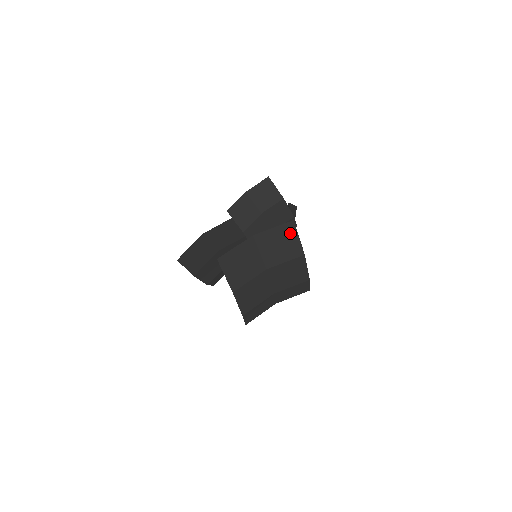
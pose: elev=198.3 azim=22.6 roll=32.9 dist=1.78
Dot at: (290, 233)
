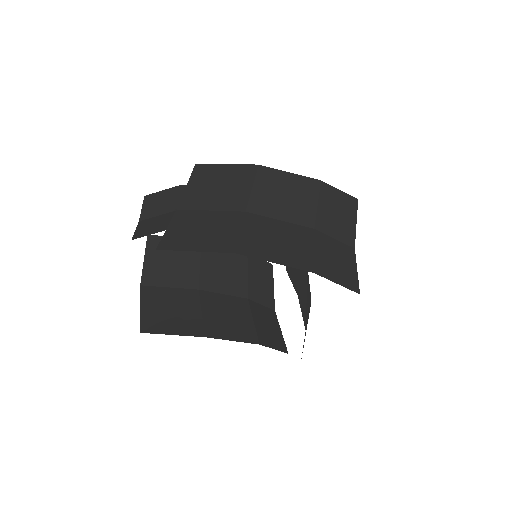
Dot at: (211, 172)
